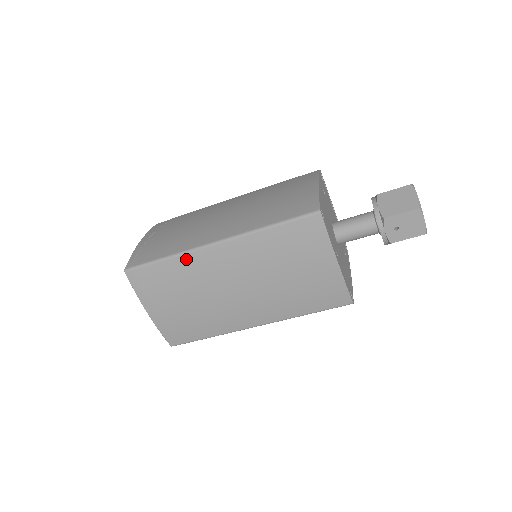
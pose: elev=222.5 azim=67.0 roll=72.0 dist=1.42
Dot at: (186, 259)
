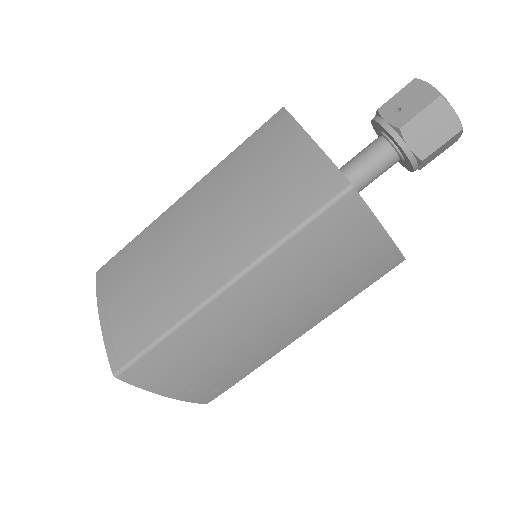
Dot at: (154, 225)
